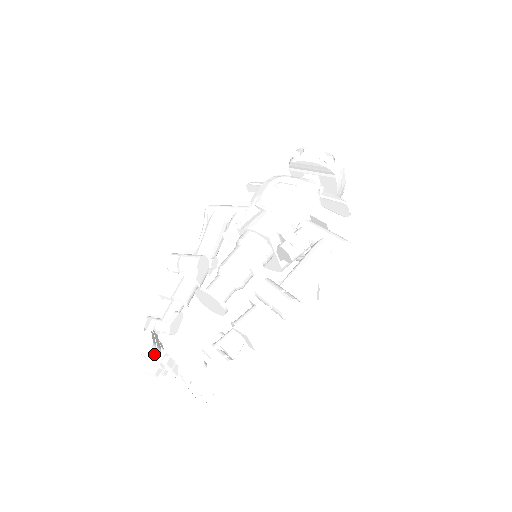
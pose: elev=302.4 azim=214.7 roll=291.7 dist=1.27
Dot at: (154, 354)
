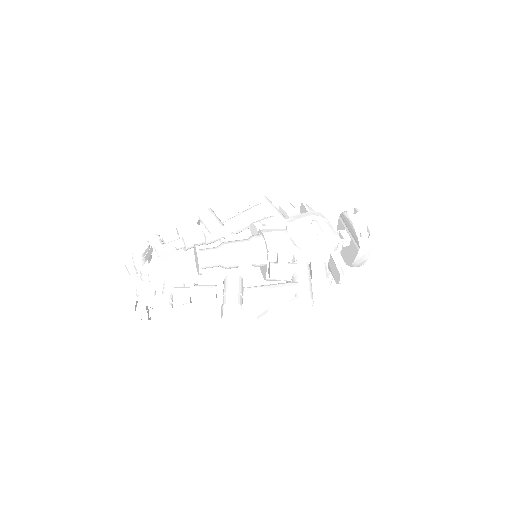
Dot at: (138, 261)
